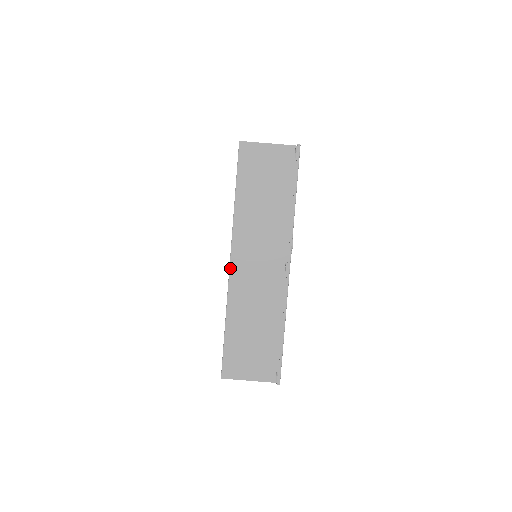
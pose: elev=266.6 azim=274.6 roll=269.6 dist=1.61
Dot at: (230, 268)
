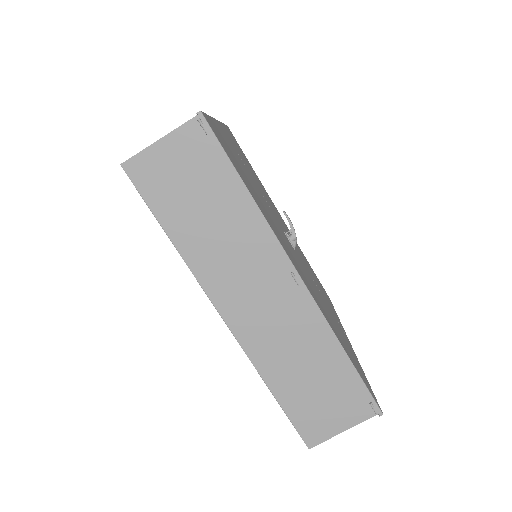
Dot at: (228, 326)
